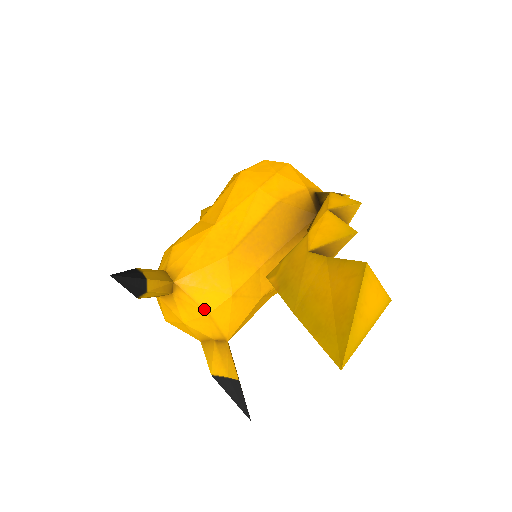
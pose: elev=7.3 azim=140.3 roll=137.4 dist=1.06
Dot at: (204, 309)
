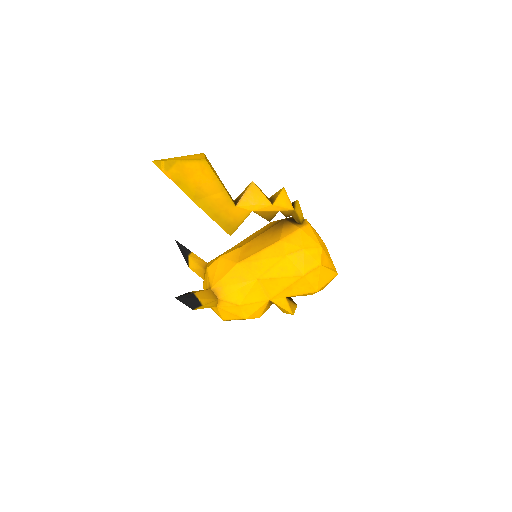
Dot at: (207, 267)
